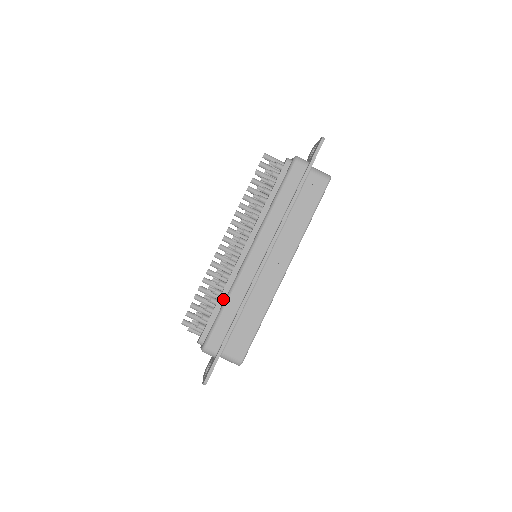
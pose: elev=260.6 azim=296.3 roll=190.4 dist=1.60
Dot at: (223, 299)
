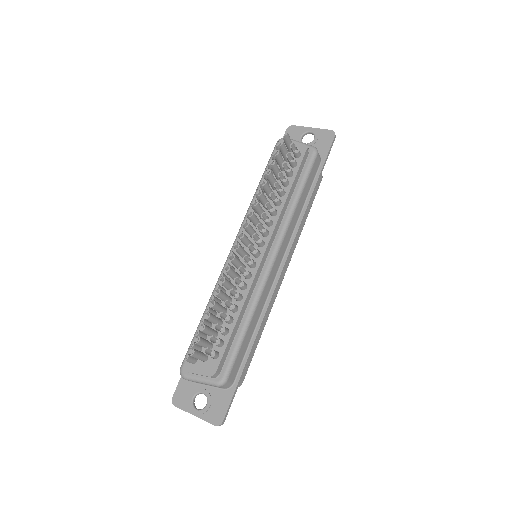
Dot at: (241, 316)
